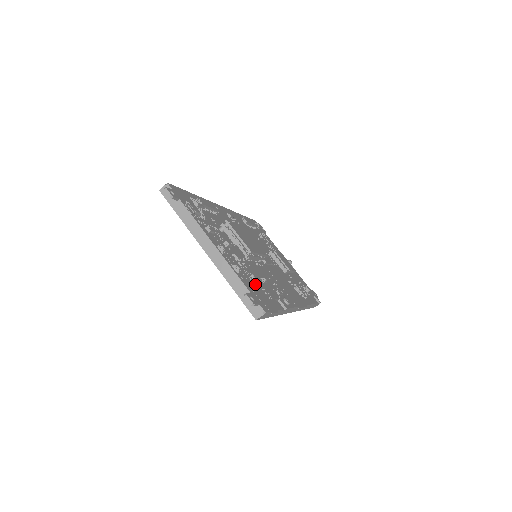
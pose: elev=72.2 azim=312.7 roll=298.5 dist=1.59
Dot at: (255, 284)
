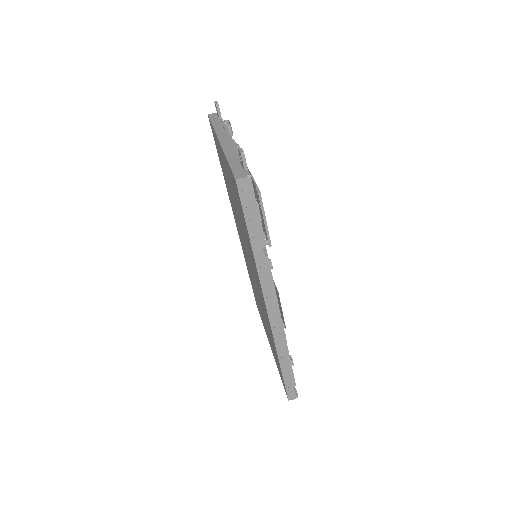
Dot at: occluded
